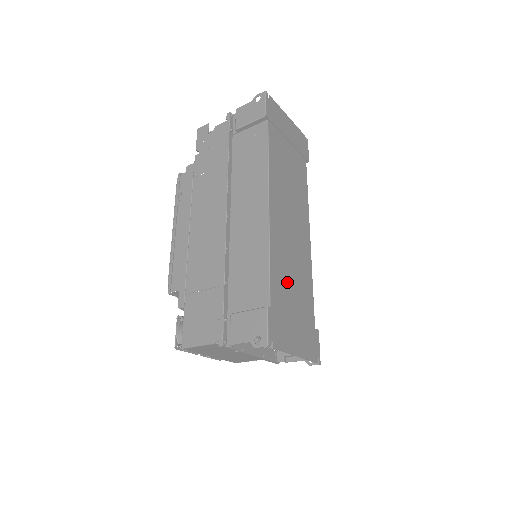
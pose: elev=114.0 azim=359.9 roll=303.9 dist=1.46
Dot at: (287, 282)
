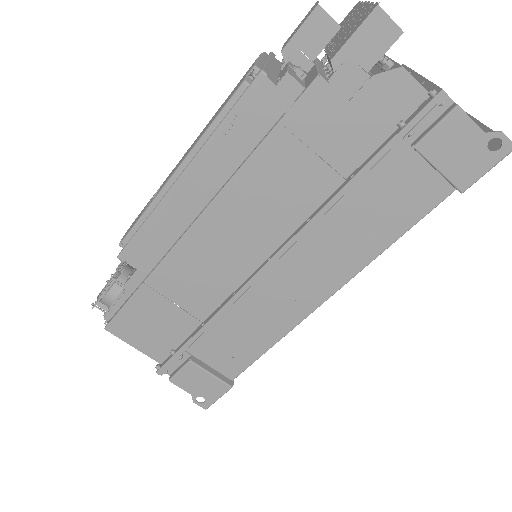
Dot at: occluded
